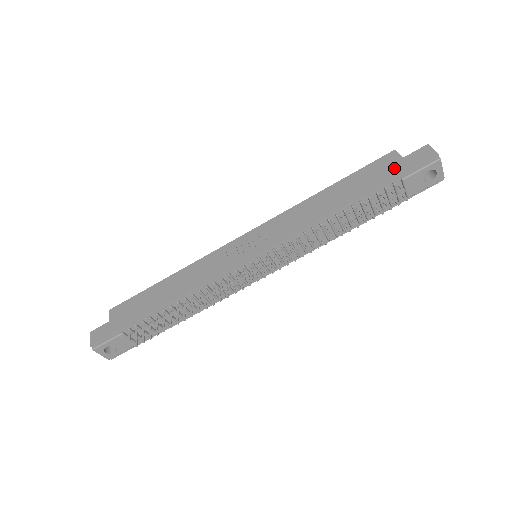
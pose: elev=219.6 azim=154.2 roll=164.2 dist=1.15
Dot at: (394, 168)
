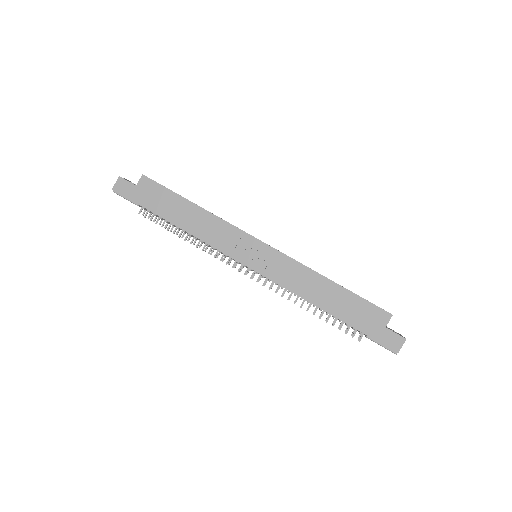
Dot at: (373, 327)
